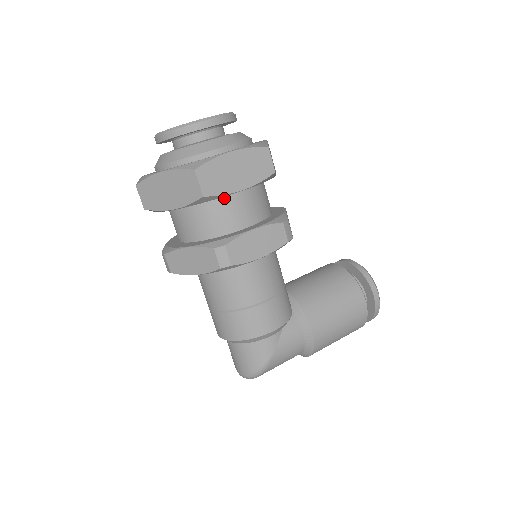
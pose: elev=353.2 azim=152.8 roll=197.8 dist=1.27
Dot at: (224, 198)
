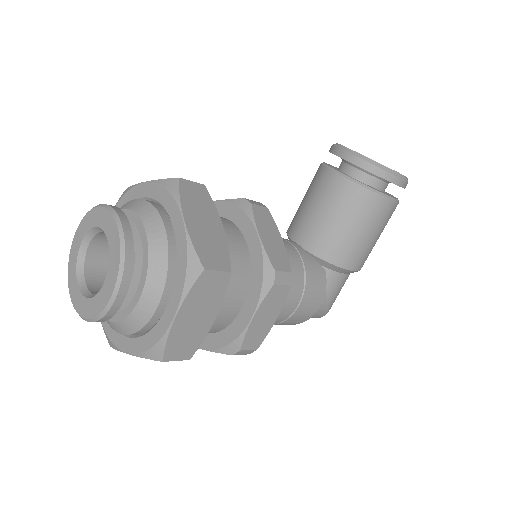
Dot at: occluded
